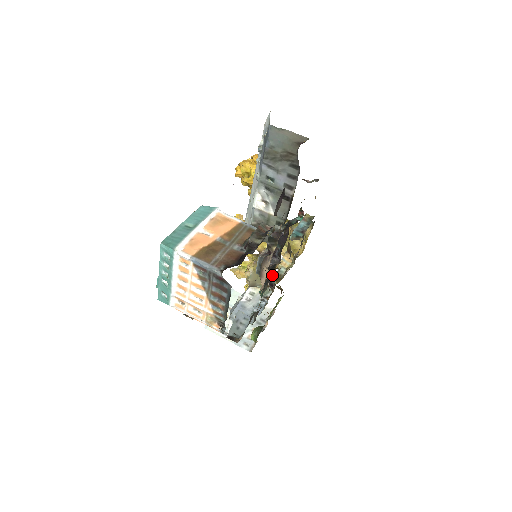
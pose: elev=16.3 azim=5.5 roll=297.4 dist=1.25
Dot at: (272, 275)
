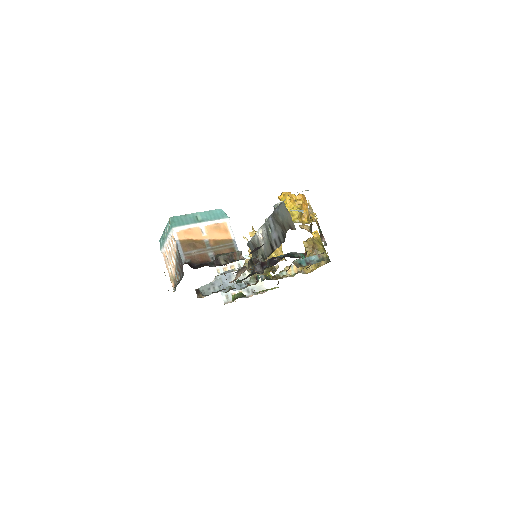
Dot at: (264, 274)
